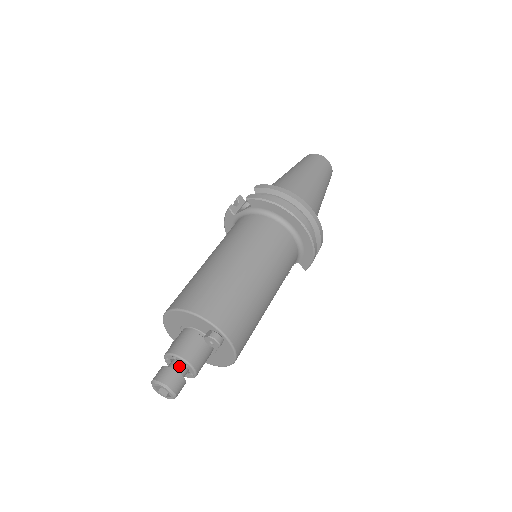
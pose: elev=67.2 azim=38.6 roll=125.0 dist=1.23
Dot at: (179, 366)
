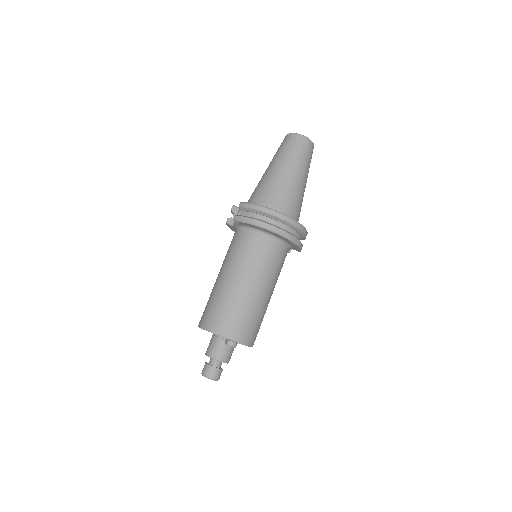
Dot at: (215, 362)
